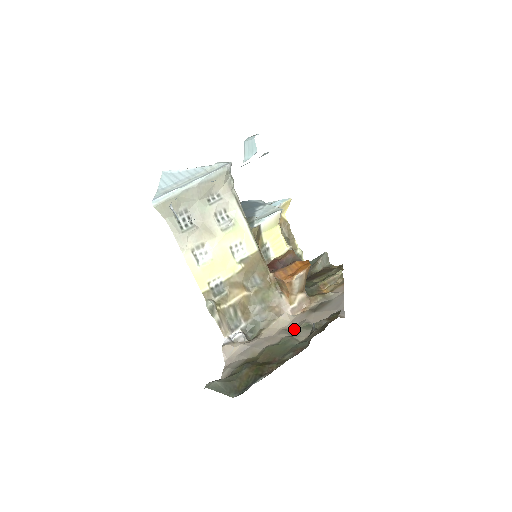
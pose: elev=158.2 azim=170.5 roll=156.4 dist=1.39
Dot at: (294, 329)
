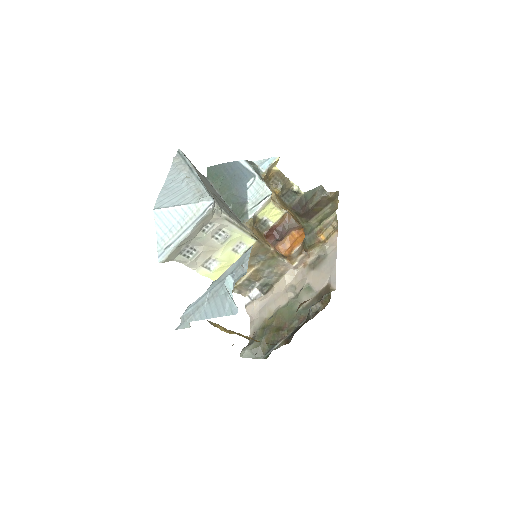
Dot at: (298, 289)
